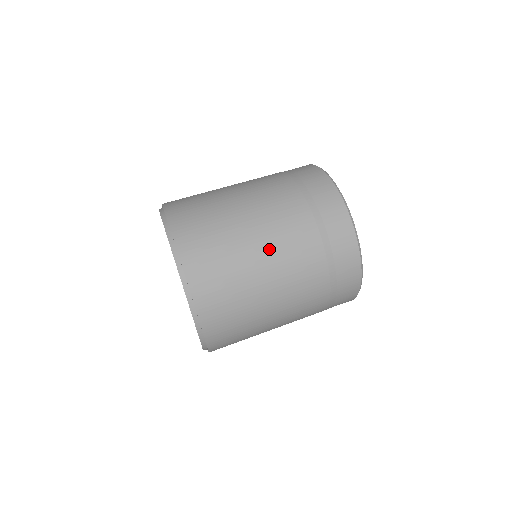
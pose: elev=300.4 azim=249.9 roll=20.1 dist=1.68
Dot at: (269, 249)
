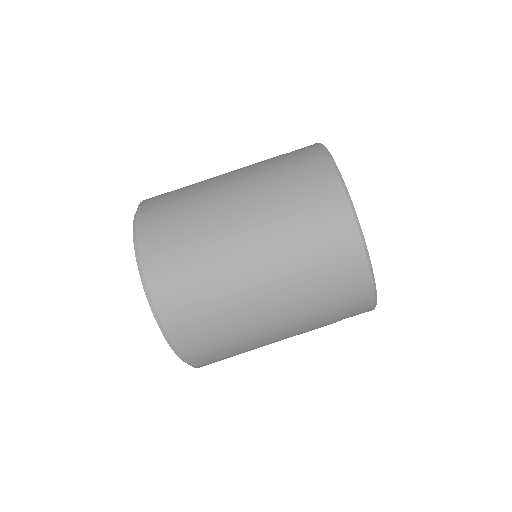
Dot at: (258, 288)
